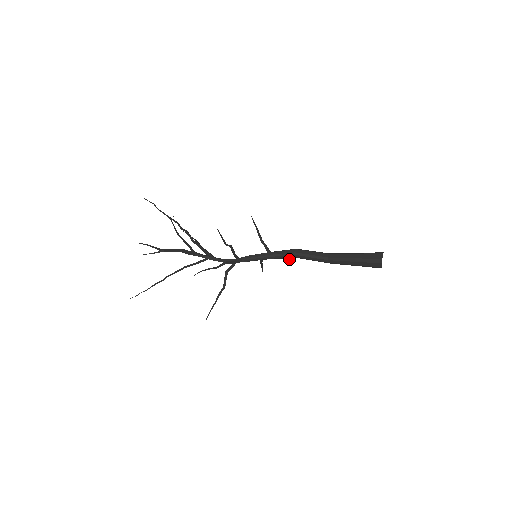
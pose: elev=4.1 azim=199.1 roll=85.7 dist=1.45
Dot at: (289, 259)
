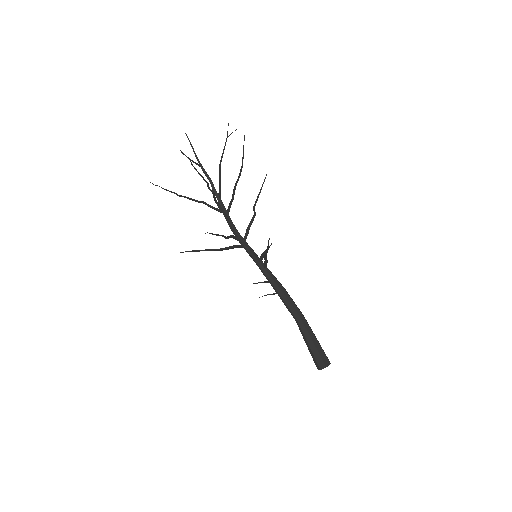
Dot at: occluded
